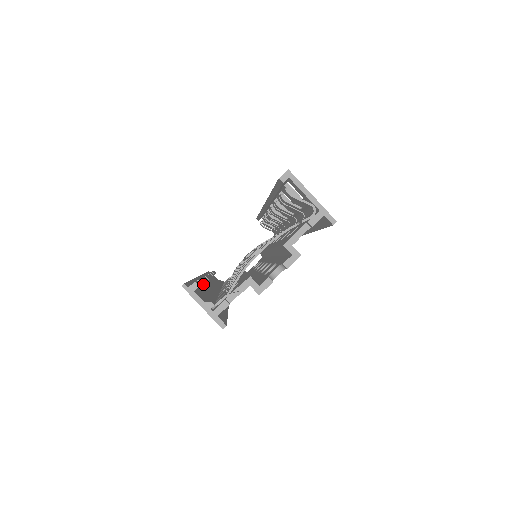
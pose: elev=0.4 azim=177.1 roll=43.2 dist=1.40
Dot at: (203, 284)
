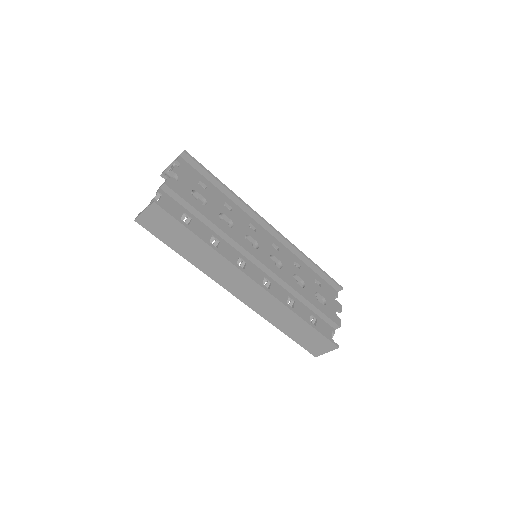
Dot at: (201, 262)
